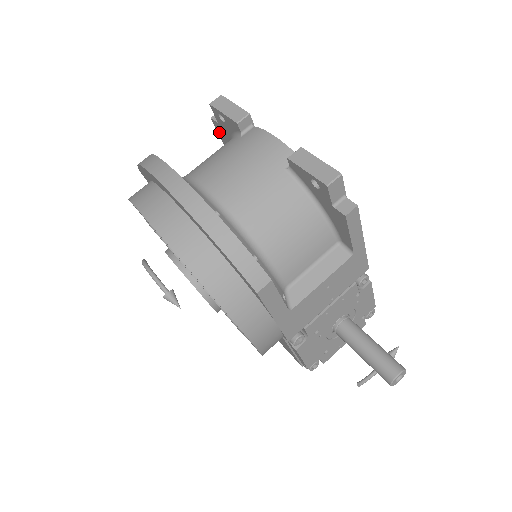
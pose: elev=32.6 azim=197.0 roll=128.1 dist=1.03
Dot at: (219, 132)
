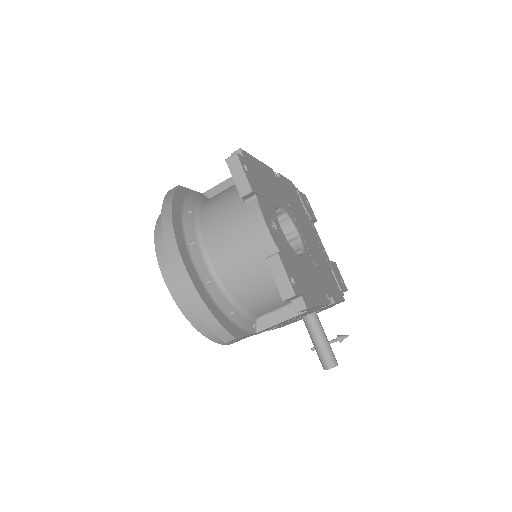
Dot at: occluded
